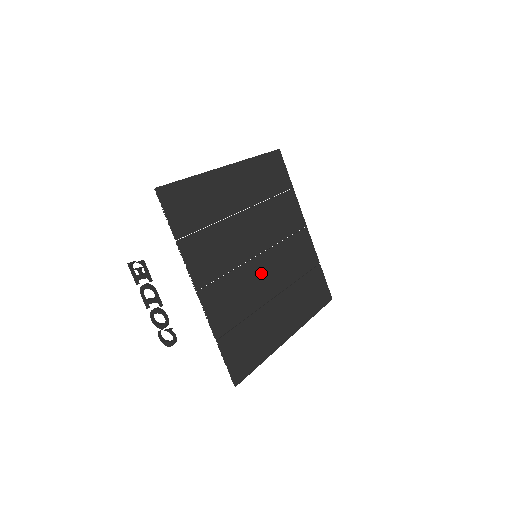
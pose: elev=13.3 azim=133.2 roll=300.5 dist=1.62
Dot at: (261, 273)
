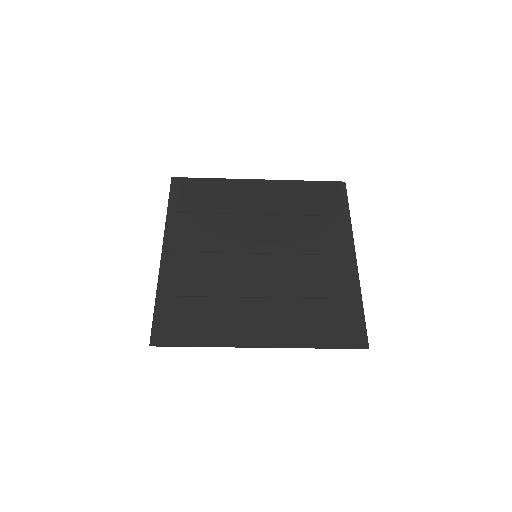
Dot at: (250, 269)
